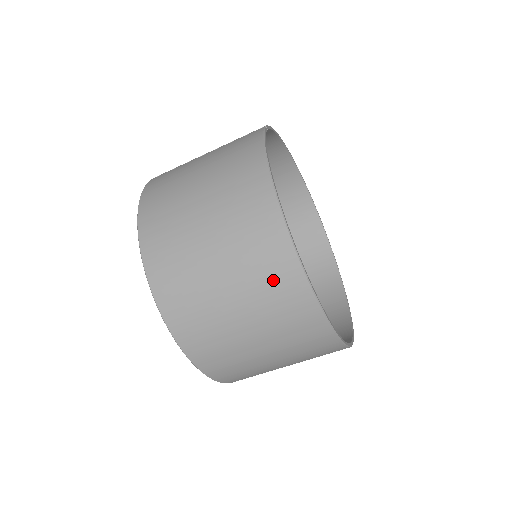
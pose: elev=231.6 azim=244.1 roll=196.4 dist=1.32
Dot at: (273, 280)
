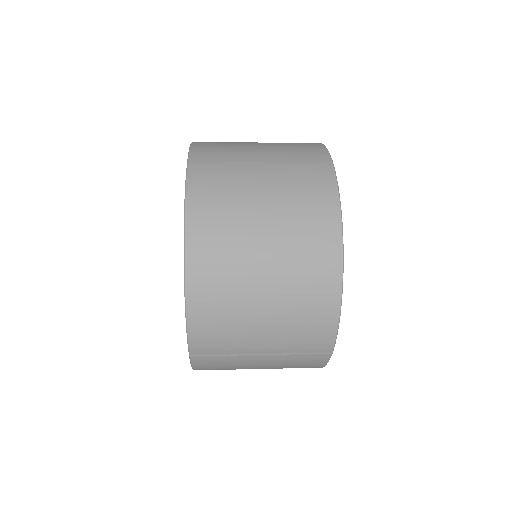
Dot at: occluded
